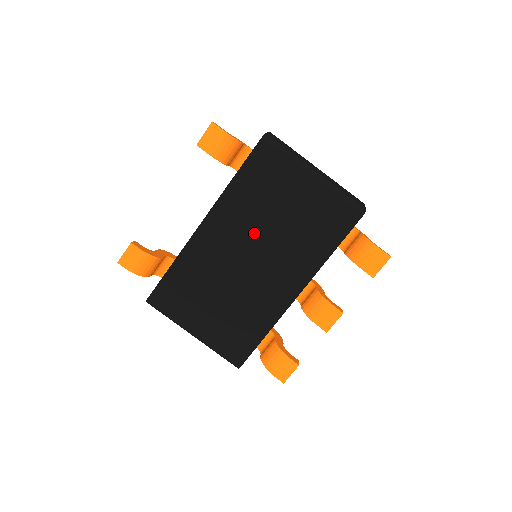
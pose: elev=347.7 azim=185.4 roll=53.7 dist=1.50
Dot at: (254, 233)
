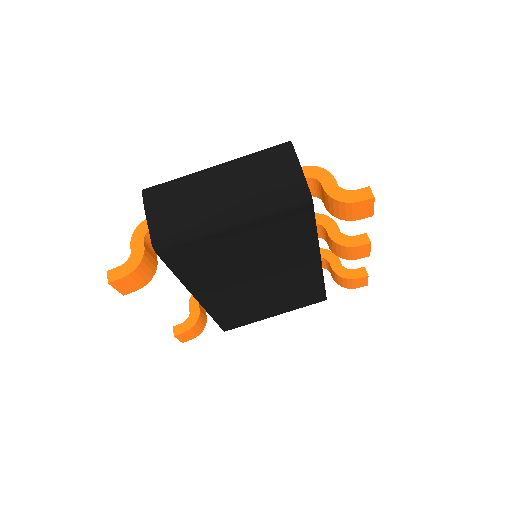
Dot at: (240, 275)
